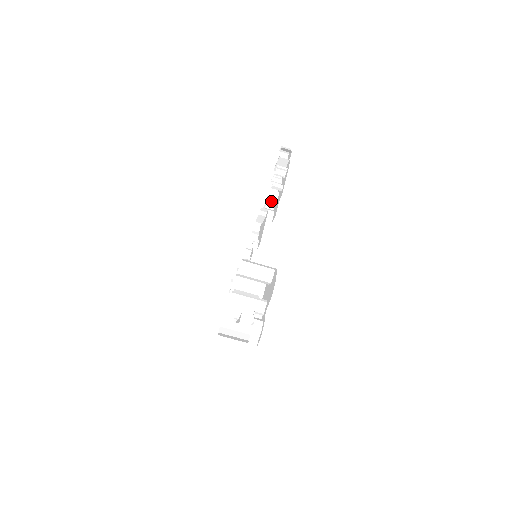
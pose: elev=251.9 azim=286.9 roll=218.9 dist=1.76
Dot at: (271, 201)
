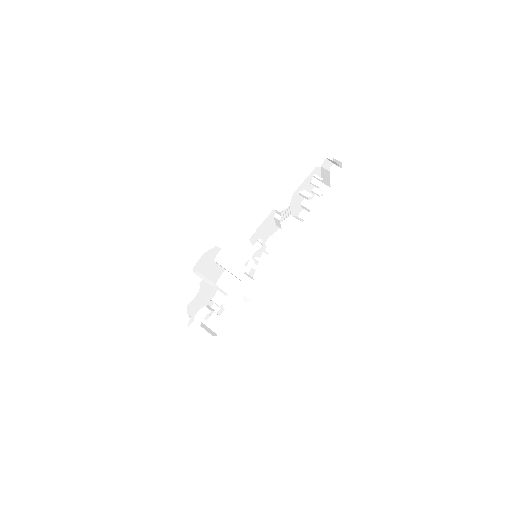
Dot at: (308, 212)
